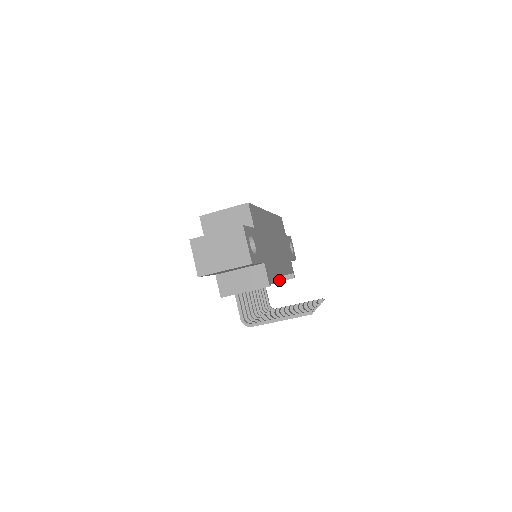
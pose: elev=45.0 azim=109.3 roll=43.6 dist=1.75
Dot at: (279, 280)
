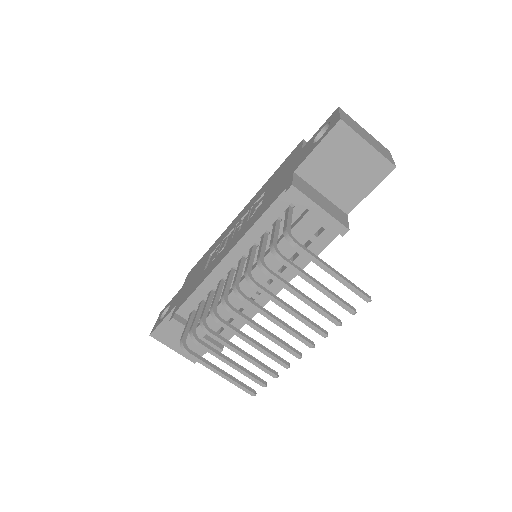
Dot at: (204, 336)
